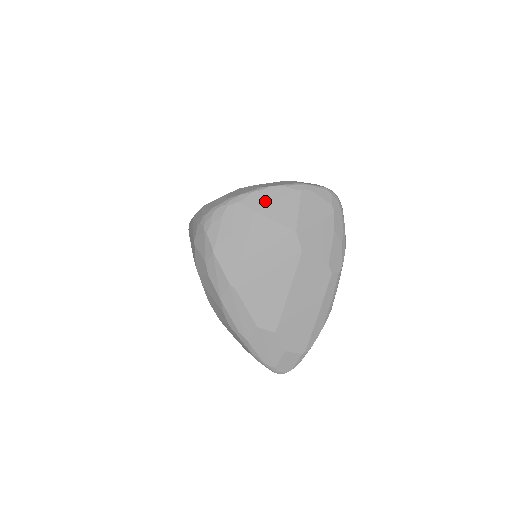
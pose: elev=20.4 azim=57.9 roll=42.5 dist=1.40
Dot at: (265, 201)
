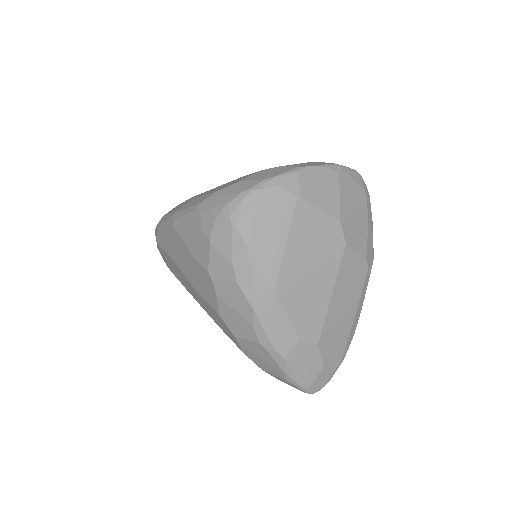
Dot at: (306, 184)
